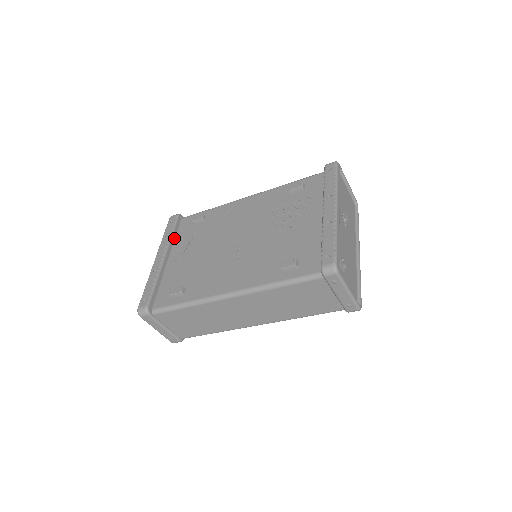
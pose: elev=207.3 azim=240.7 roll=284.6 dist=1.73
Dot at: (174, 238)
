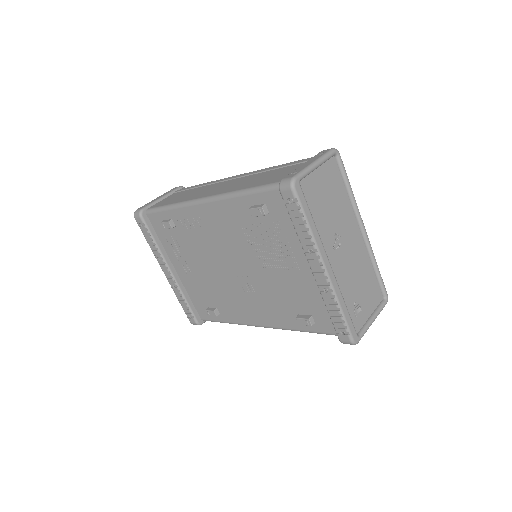
Dot at: (160, 243)
